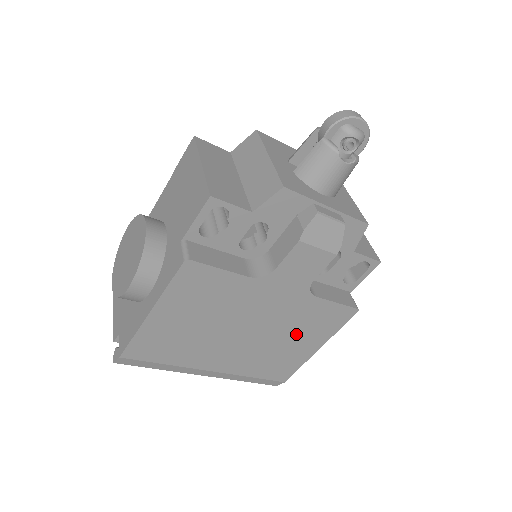
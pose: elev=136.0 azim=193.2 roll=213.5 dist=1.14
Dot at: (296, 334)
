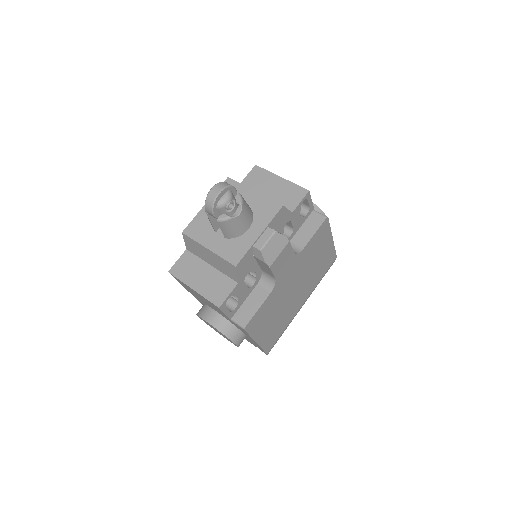
Dot at: (315, 257)
